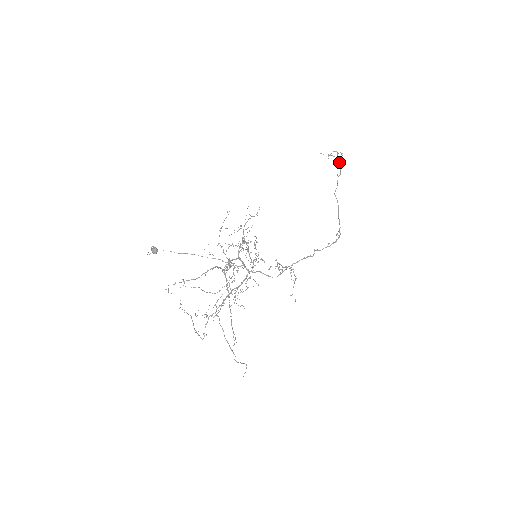
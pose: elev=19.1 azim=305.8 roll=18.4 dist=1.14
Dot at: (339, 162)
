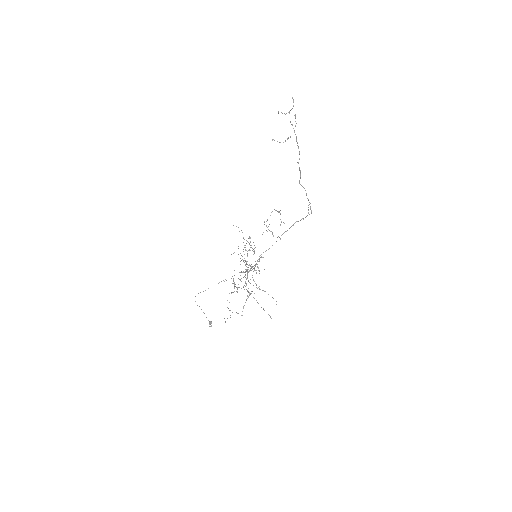
Dot at: (295, 134)
